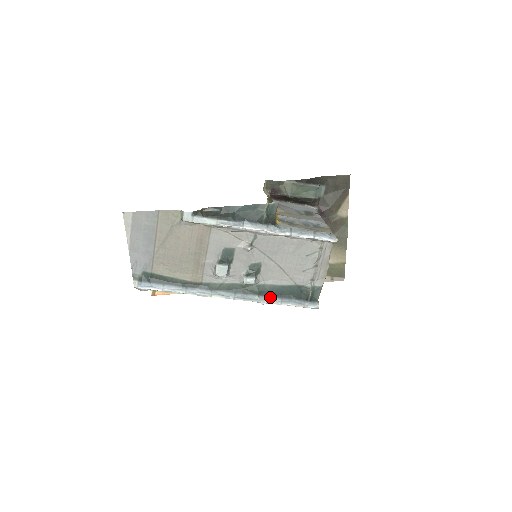
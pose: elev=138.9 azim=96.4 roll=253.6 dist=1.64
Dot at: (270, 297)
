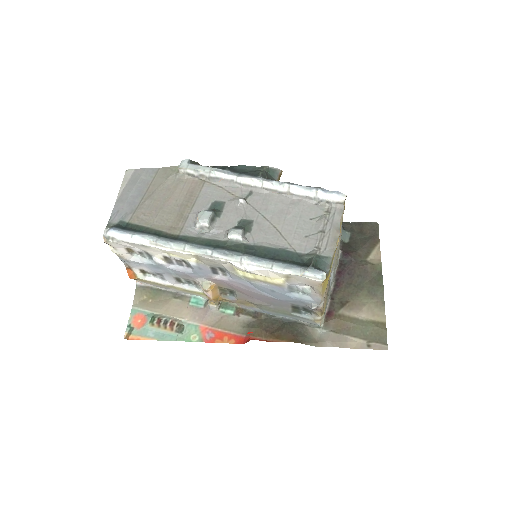
Dot at: (259, 257)
